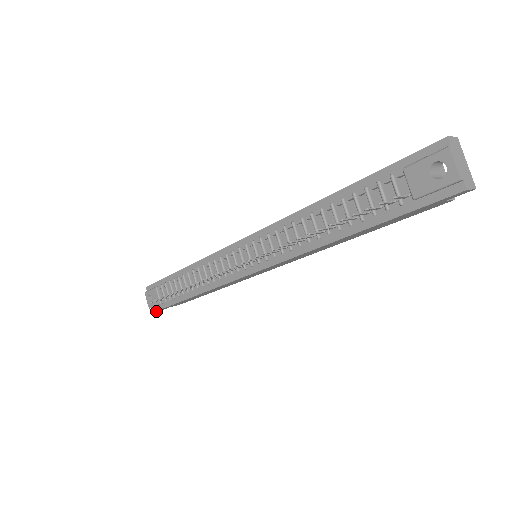
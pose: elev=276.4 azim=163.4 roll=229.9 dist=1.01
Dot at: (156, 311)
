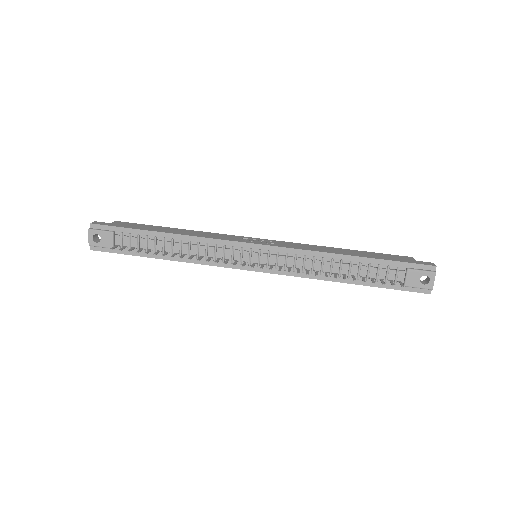
Dot at: (95, 249)
